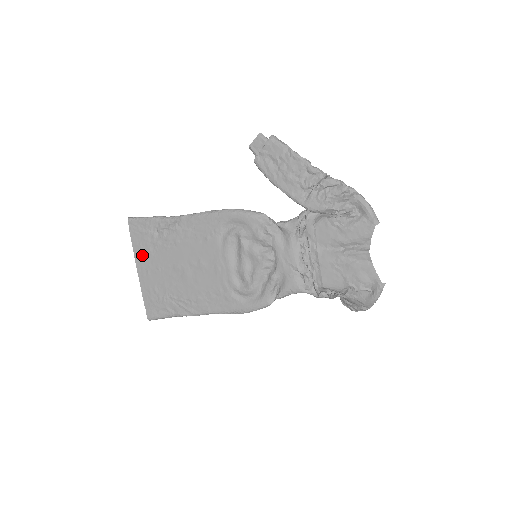
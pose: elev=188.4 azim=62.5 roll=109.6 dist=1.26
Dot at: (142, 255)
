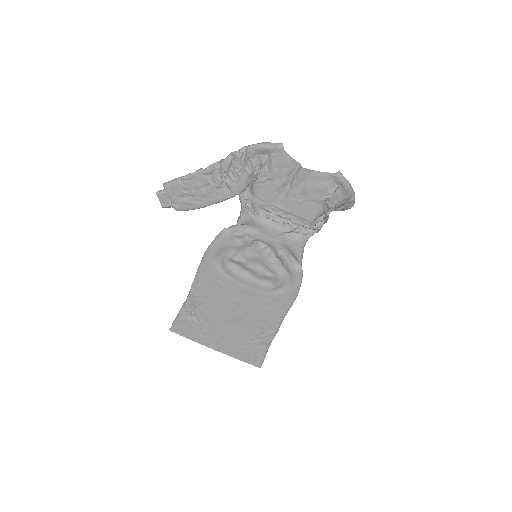
Dot at: (205, 339)
